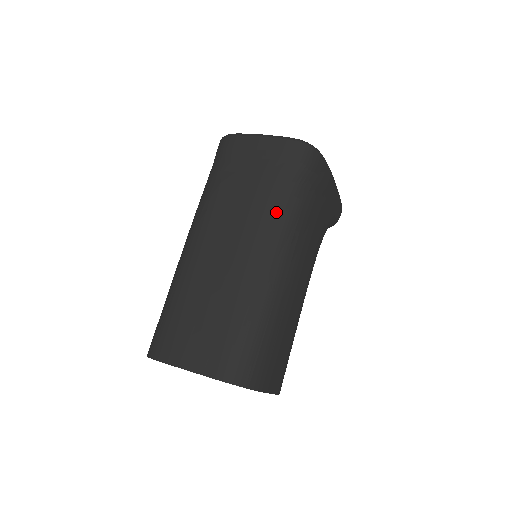
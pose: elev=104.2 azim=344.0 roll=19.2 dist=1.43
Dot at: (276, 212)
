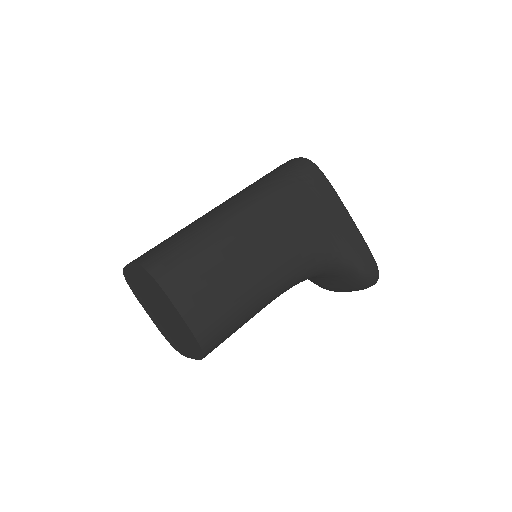
Dot at: (254, 187)
